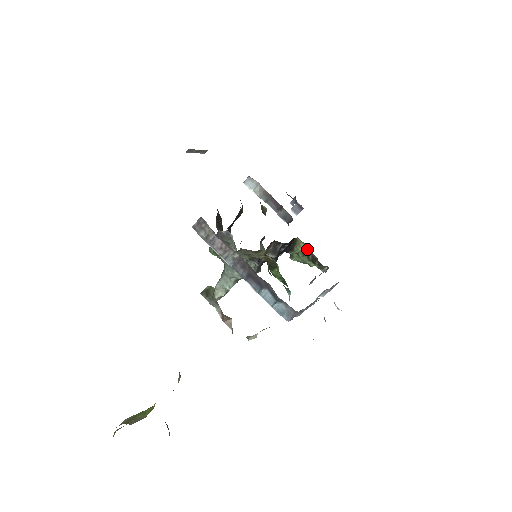
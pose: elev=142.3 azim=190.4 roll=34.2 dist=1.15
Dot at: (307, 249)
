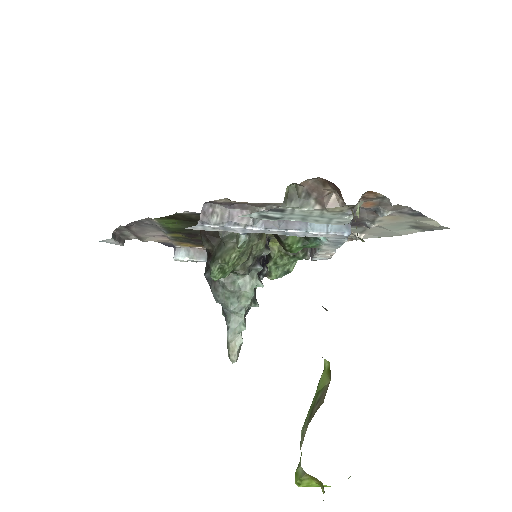
Dot at: (282, 247)
